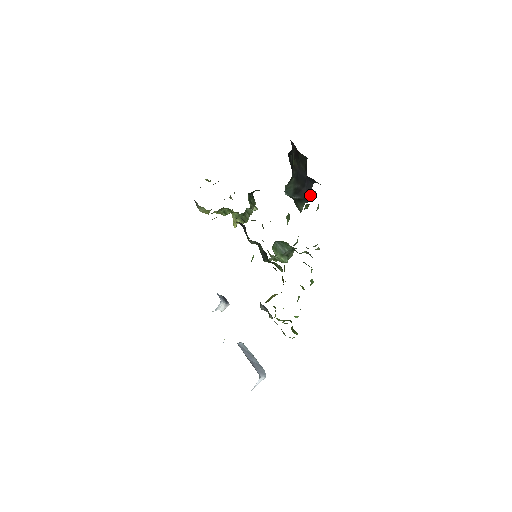
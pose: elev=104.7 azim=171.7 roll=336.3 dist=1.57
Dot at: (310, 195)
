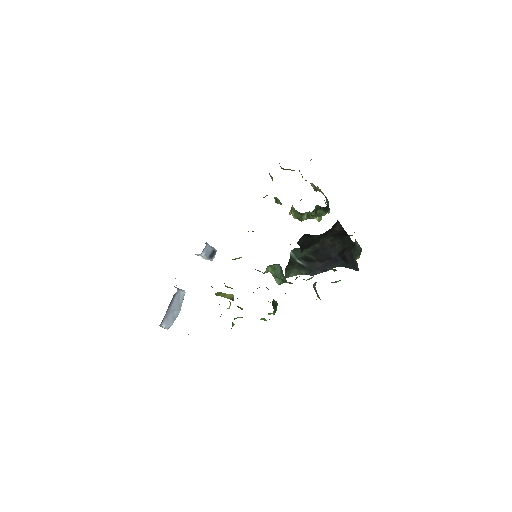
Dot at: (322, 272)
